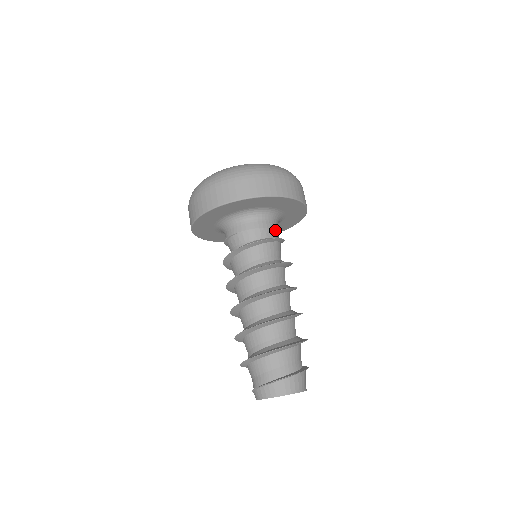
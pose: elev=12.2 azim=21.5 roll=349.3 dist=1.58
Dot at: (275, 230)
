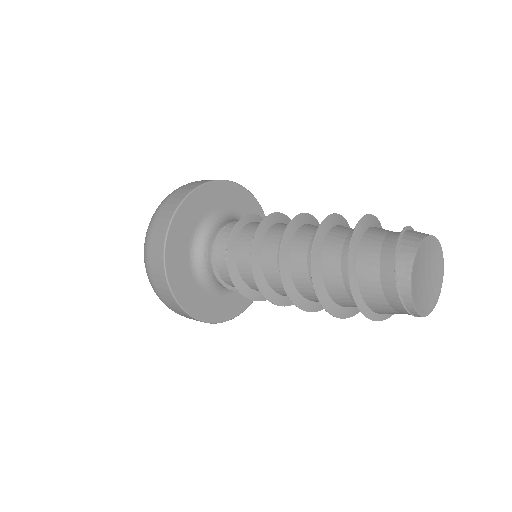
Dot at: occluded
